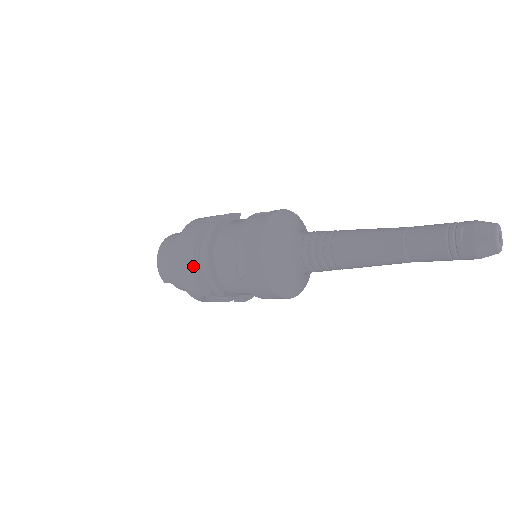
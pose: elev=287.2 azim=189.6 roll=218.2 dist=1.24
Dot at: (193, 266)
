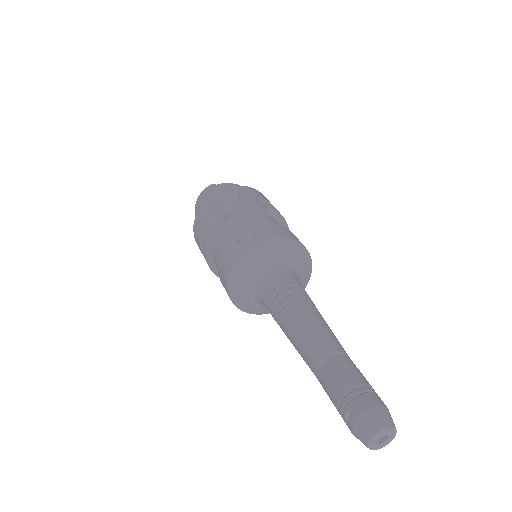
Dot at: (203, 255)
